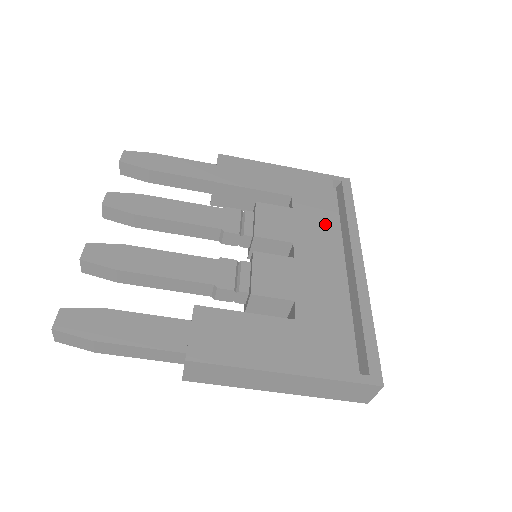
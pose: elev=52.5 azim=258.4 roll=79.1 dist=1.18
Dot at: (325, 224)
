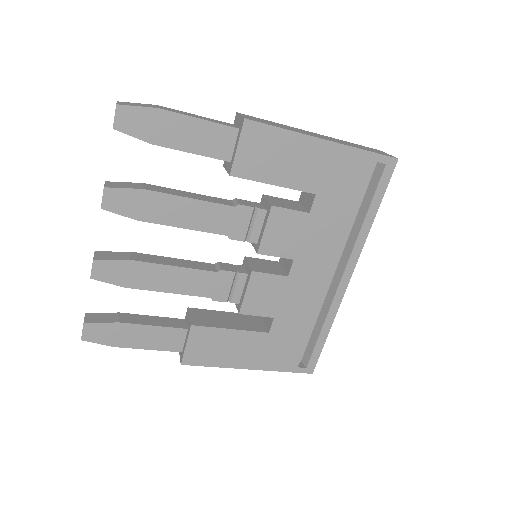
Dot at: (335, 234)
